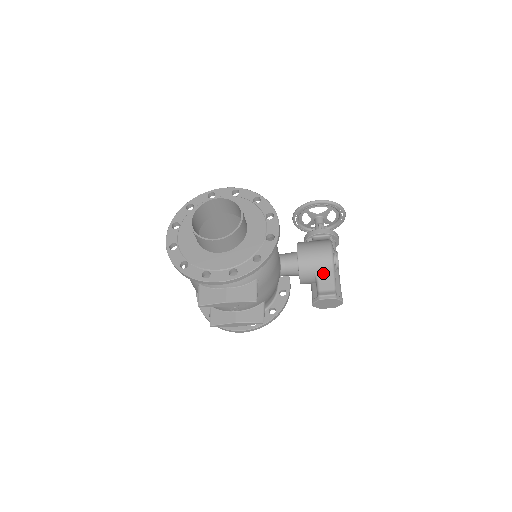
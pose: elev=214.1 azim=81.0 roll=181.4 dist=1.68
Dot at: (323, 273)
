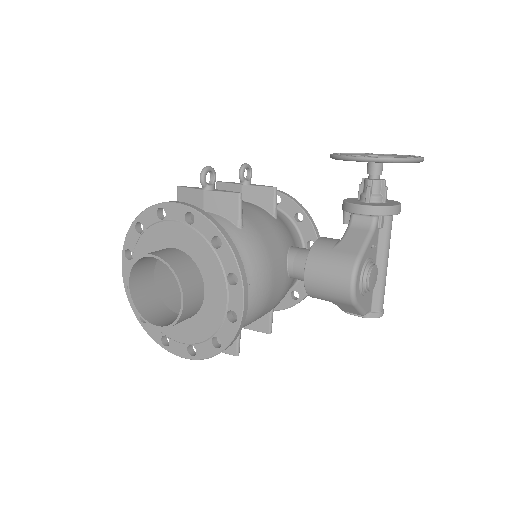
Dot at: (342, 304)
